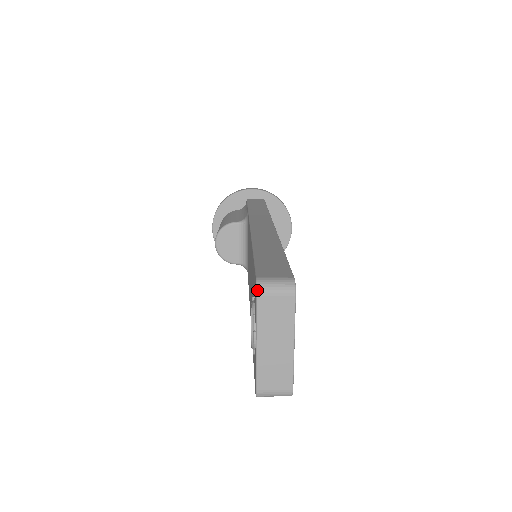
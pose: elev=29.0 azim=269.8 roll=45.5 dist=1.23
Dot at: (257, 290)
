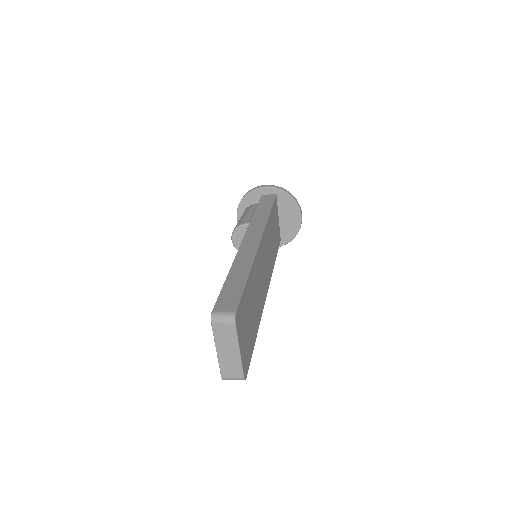
Dot at: (211, 321)
